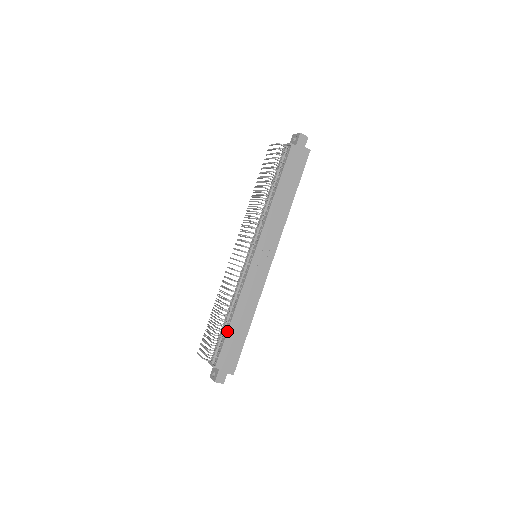
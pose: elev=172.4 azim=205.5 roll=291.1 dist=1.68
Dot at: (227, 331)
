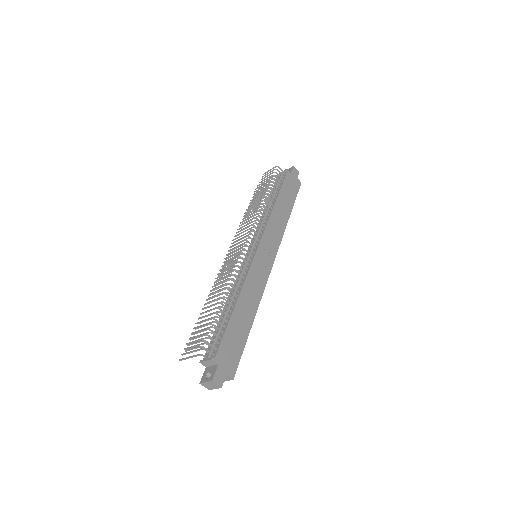
Dot at: (229, 319)
